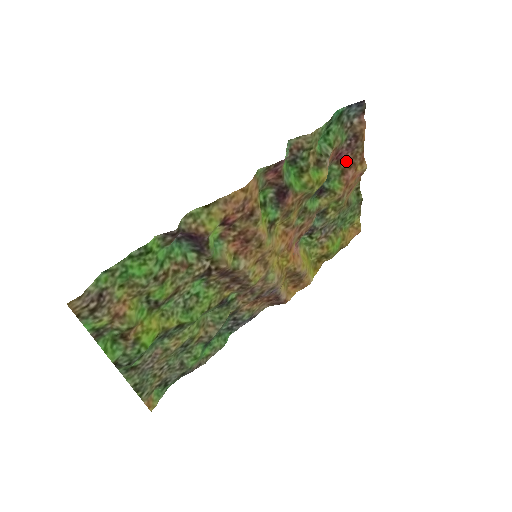
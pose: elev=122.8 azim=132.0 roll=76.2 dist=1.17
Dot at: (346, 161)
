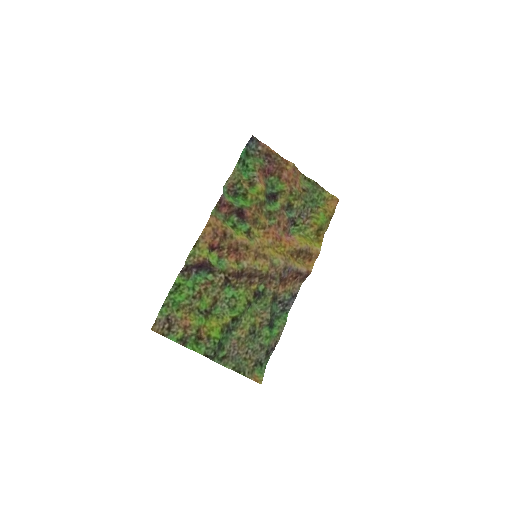
Dot at: (276, 170)
